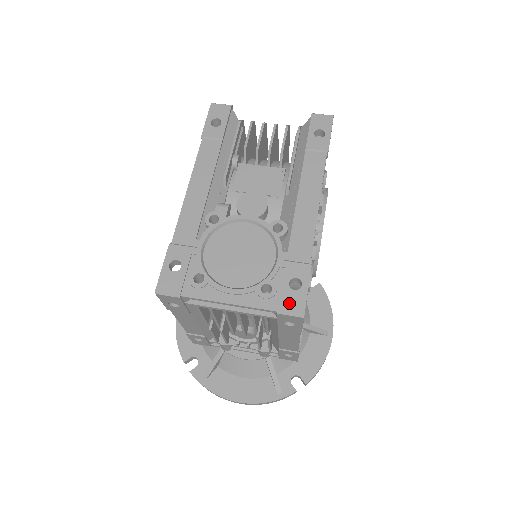
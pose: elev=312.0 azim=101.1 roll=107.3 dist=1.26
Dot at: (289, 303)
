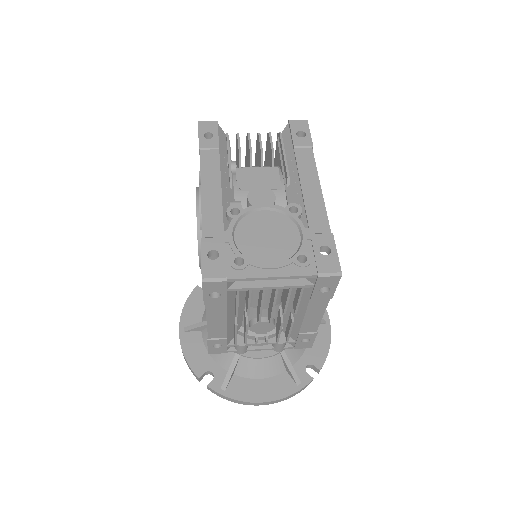
Dot at: (326, 266)
